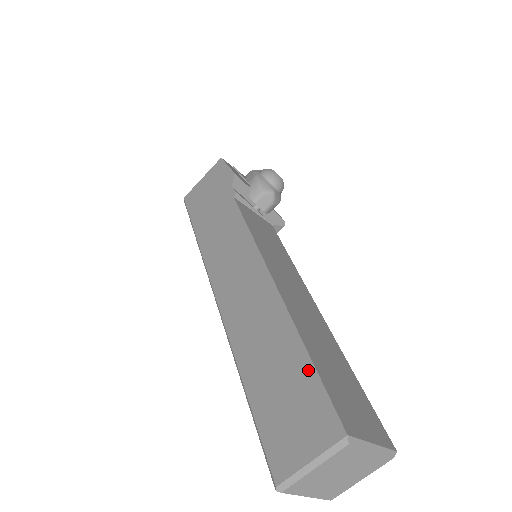
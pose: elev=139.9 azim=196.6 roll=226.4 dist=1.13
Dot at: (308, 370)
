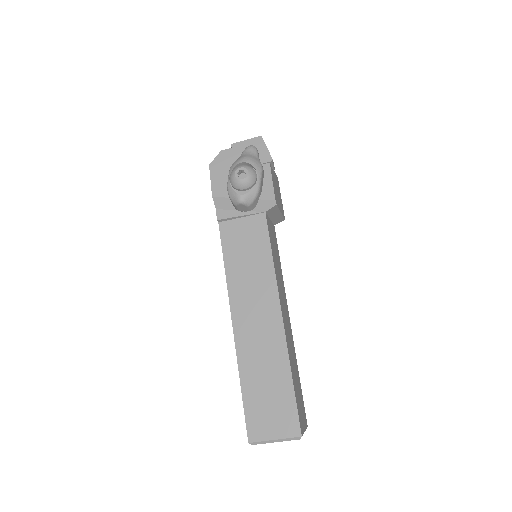
Dot at: (243, 396)
